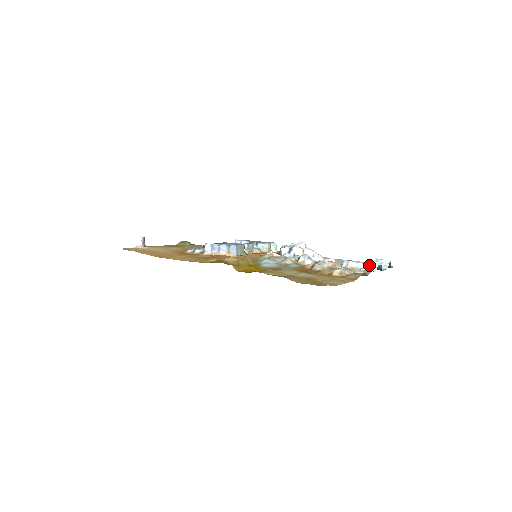
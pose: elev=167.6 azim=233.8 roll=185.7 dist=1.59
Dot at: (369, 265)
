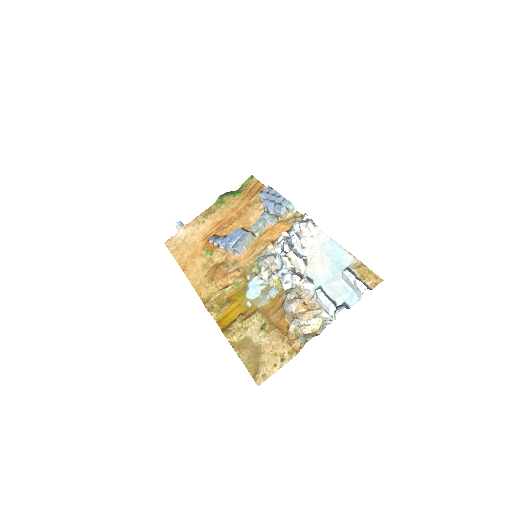
Dot at: (331, 309)
